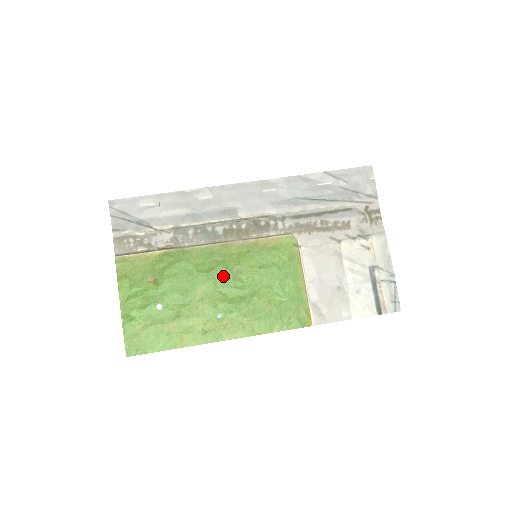
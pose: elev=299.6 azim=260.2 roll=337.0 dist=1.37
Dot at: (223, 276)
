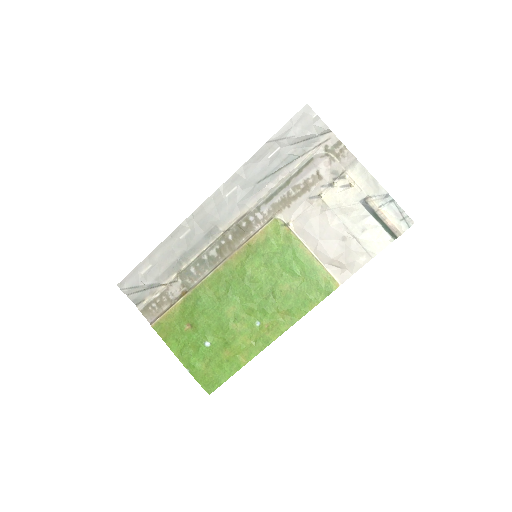
Dot at: (240, 290)
